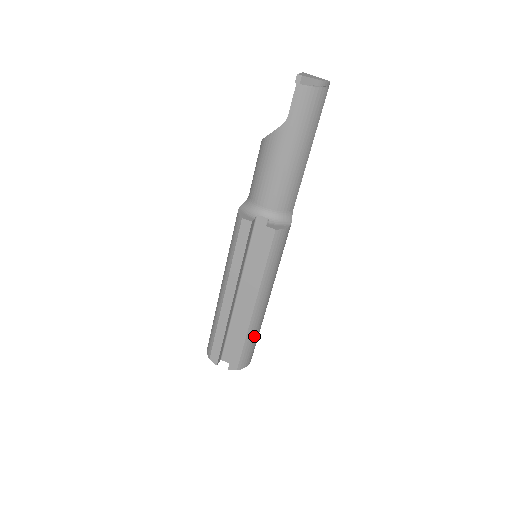
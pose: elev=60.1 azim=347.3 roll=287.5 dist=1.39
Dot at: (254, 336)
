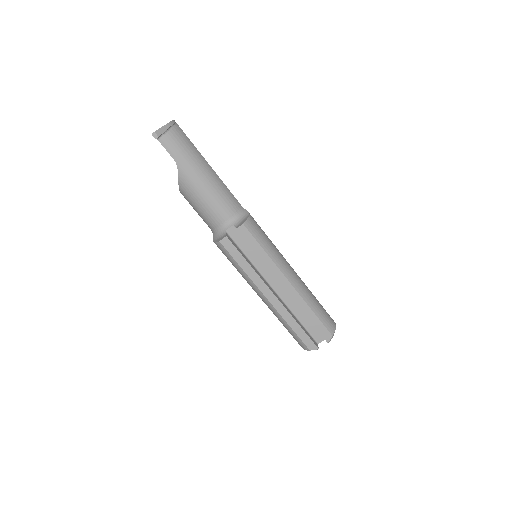
Dot at: (314, 302)
